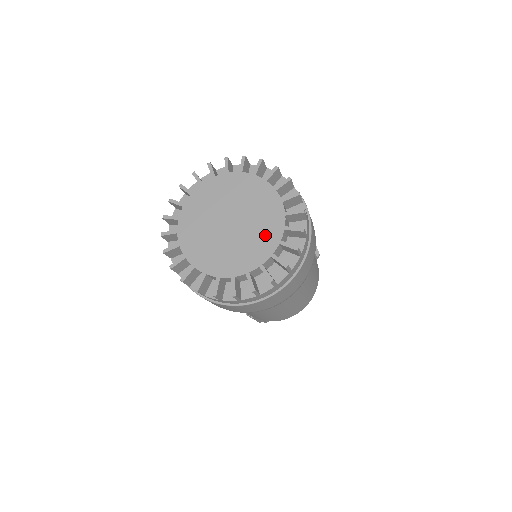
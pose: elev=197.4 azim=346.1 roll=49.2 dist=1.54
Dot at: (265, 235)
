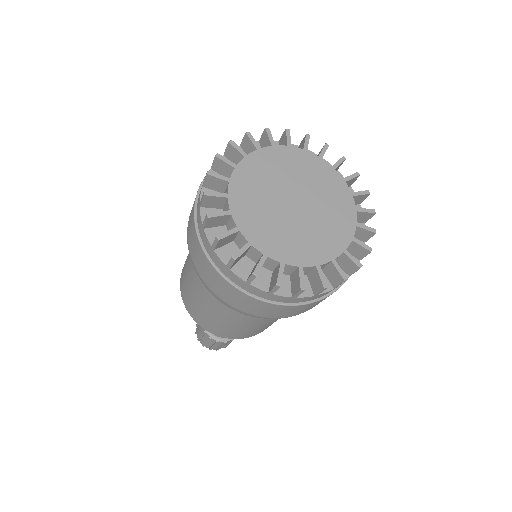
Dot at: (338, 206)
